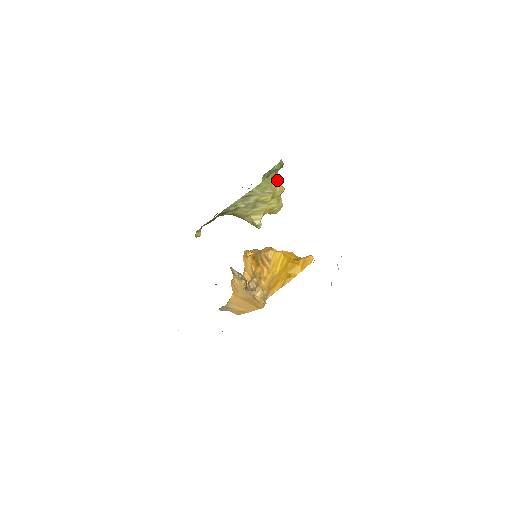
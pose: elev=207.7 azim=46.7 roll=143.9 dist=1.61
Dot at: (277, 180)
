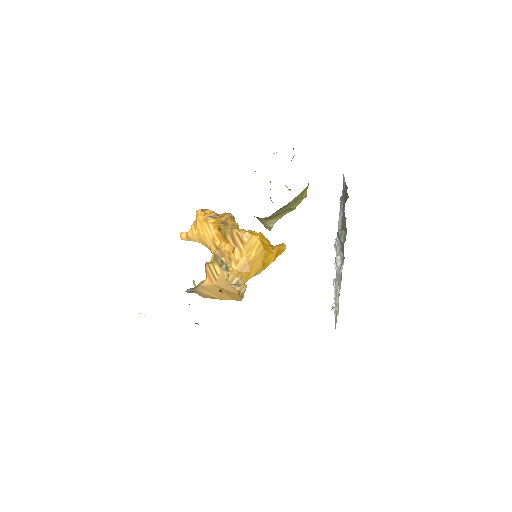
Dot at: occluded
